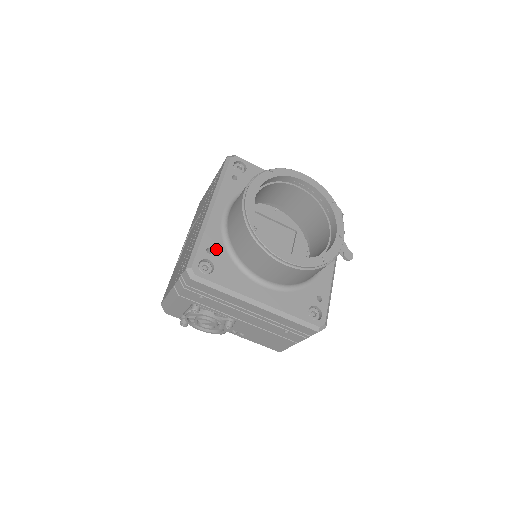
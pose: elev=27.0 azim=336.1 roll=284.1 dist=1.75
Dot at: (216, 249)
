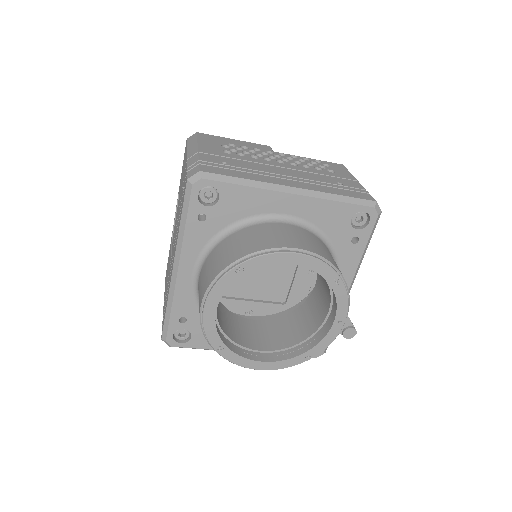
Dot at: (190, 316)
